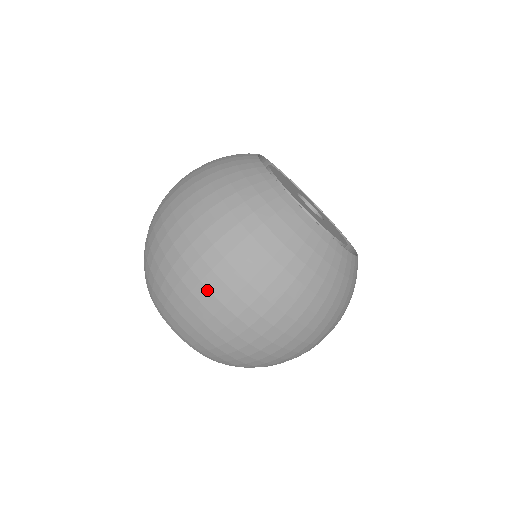
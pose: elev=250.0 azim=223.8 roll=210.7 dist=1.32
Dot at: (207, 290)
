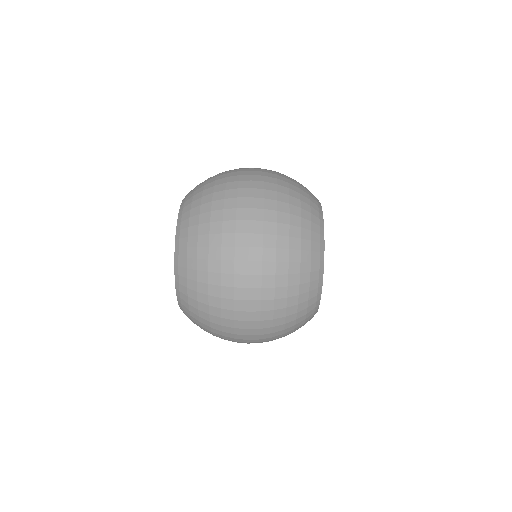
Dot at: (239, 170)
